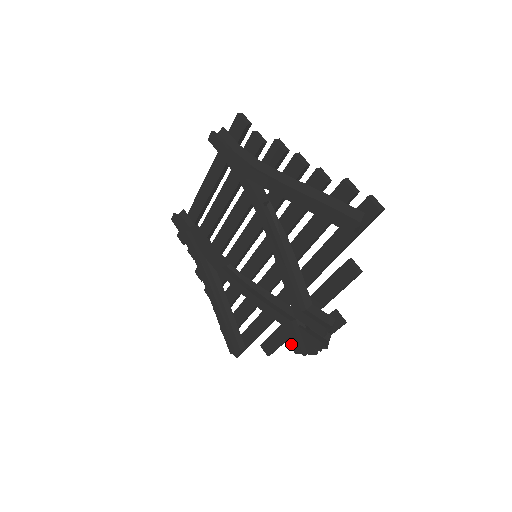
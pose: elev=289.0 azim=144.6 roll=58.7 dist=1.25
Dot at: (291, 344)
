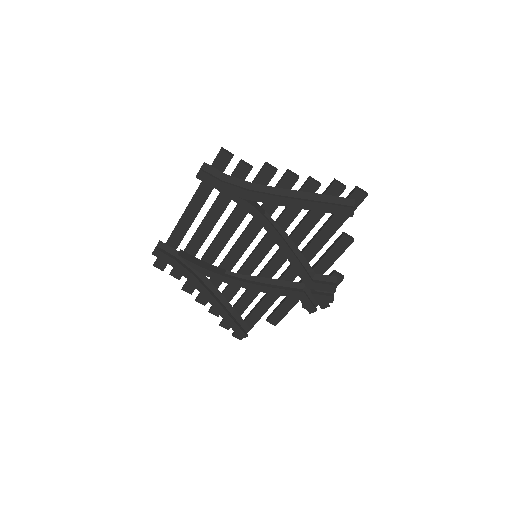
Dot at: occluded
